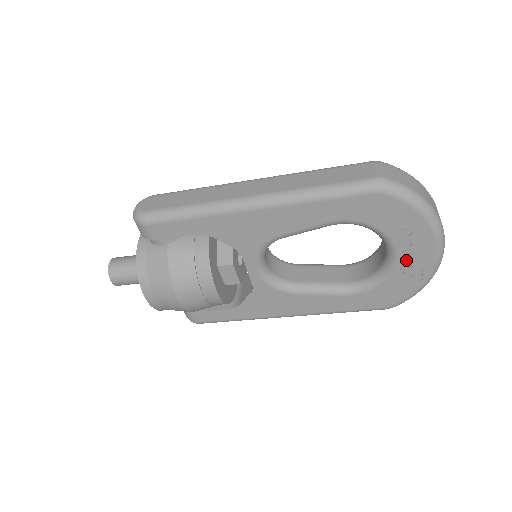
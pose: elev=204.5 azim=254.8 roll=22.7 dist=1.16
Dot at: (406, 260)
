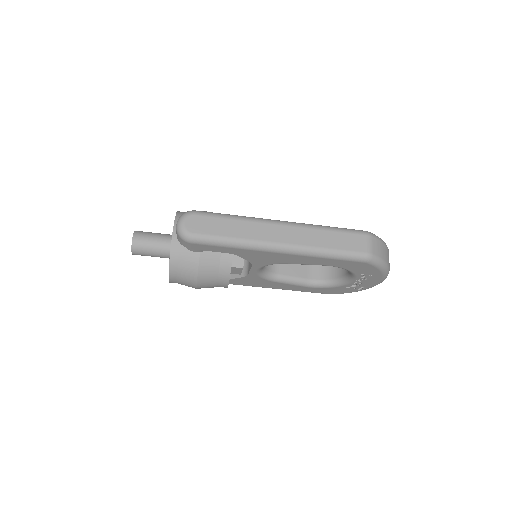
Dot at: (358, 283)
